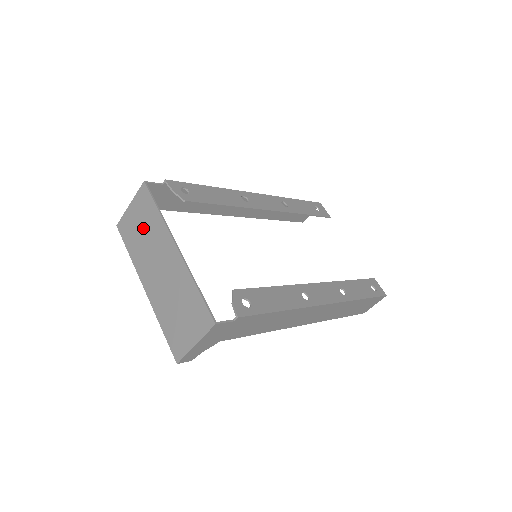
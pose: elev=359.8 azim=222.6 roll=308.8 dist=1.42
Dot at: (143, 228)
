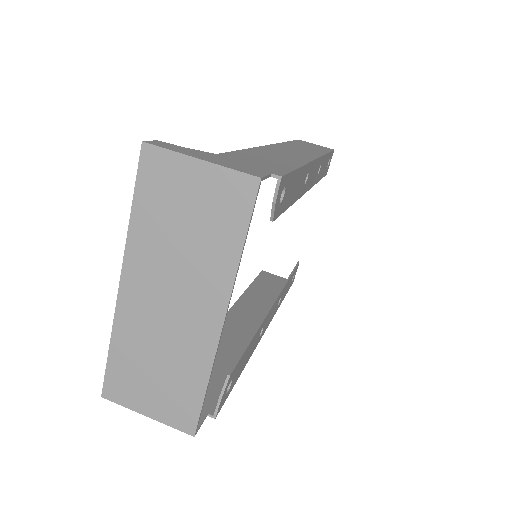
Dot at: (192, 226)
